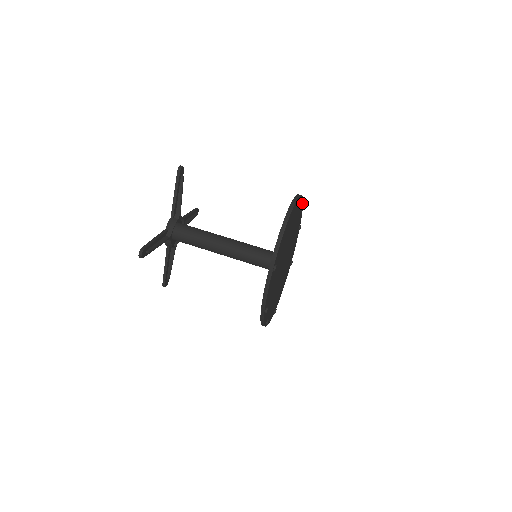
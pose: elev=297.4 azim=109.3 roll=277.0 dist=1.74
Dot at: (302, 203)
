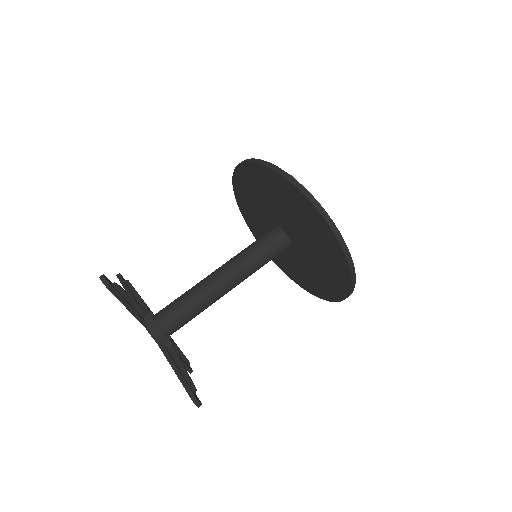
Dot at: occluded
